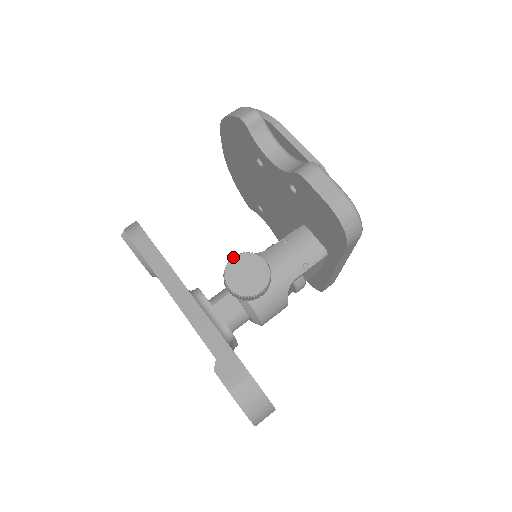
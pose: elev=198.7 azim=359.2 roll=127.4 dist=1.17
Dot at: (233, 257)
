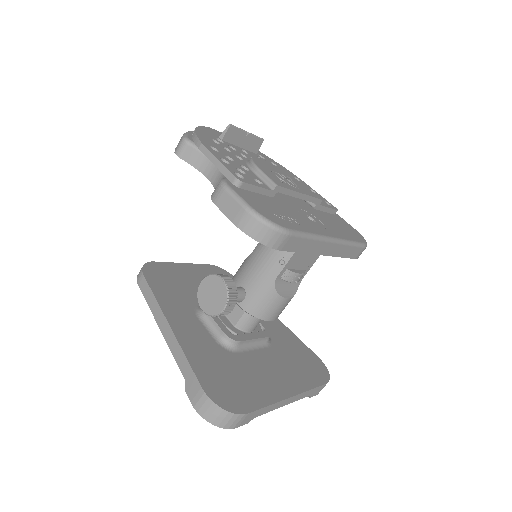
Dot at: occluded
